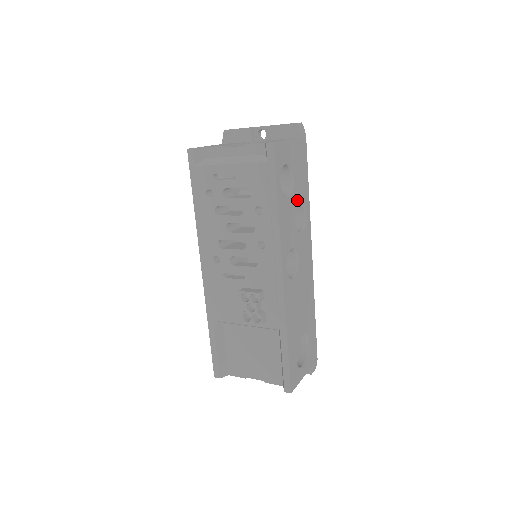
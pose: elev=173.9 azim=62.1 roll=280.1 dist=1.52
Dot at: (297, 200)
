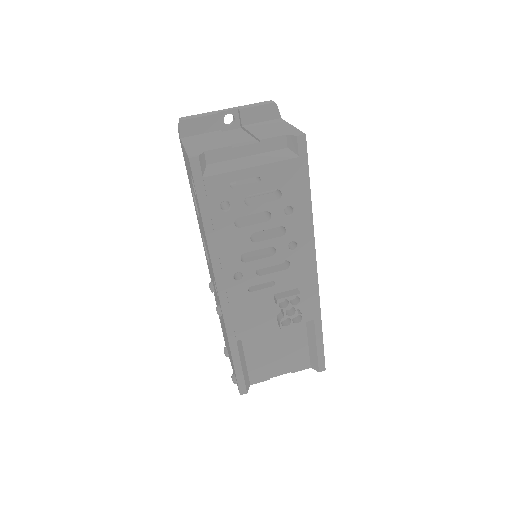
Dot at: occluded
